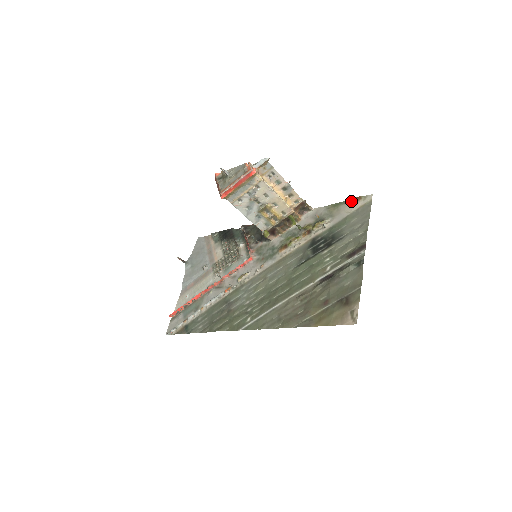
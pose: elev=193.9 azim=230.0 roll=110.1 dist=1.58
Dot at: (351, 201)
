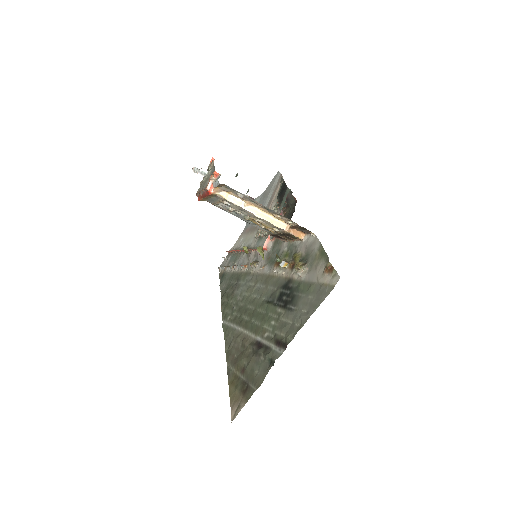
Dot at: (327, 265)
